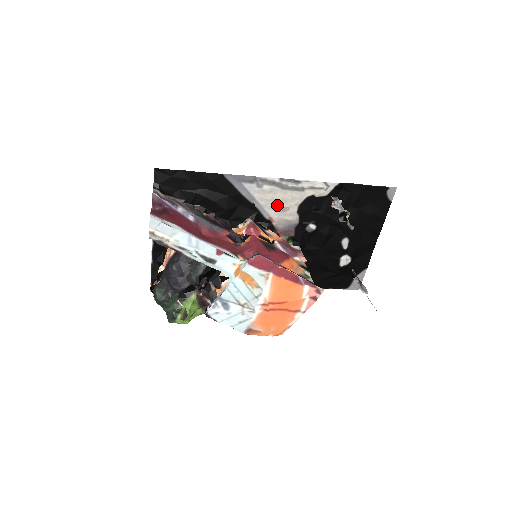
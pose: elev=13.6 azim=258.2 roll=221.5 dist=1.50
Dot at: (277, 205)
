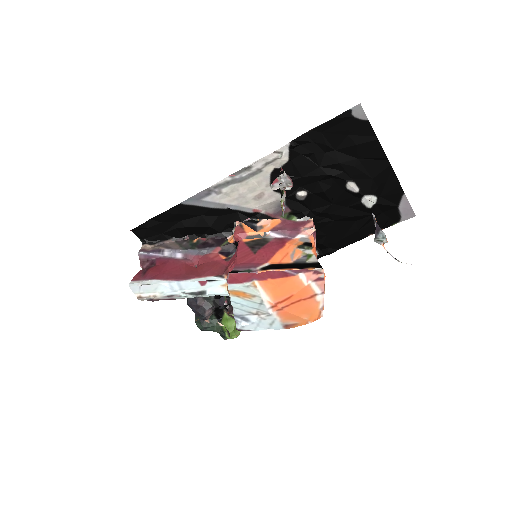
Dot at: (249, 197)
